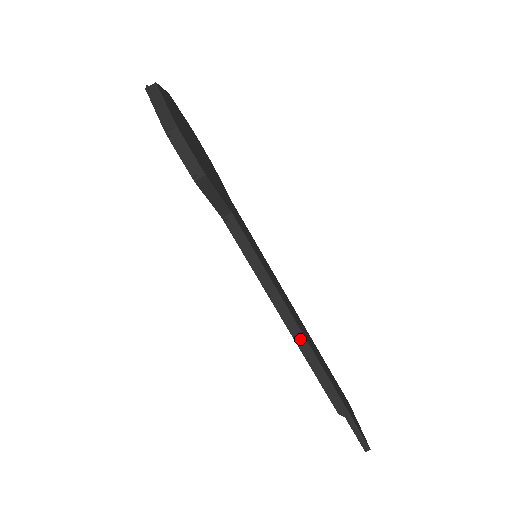
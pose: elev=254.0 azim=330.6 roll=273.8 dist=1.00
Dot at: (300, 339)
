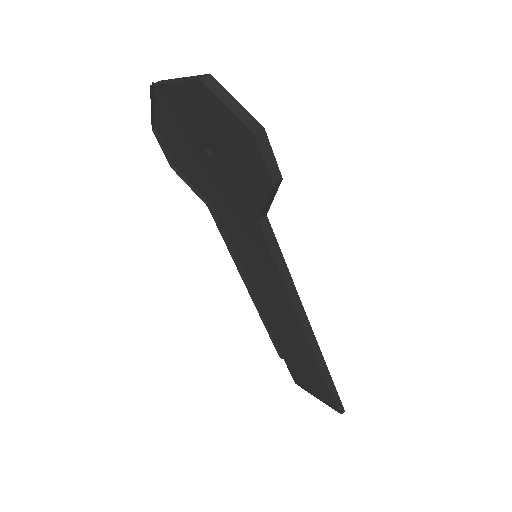
Dot at: (308, 329)
